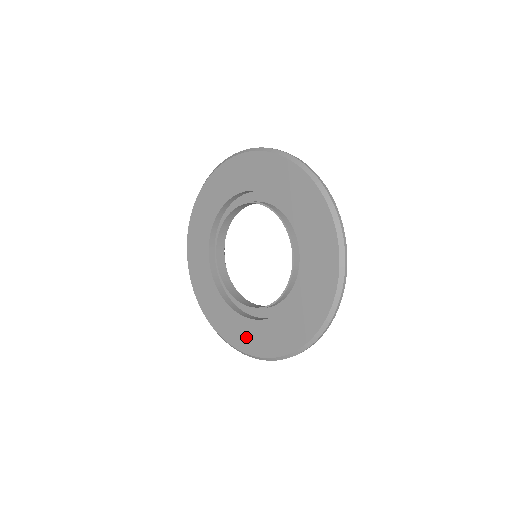
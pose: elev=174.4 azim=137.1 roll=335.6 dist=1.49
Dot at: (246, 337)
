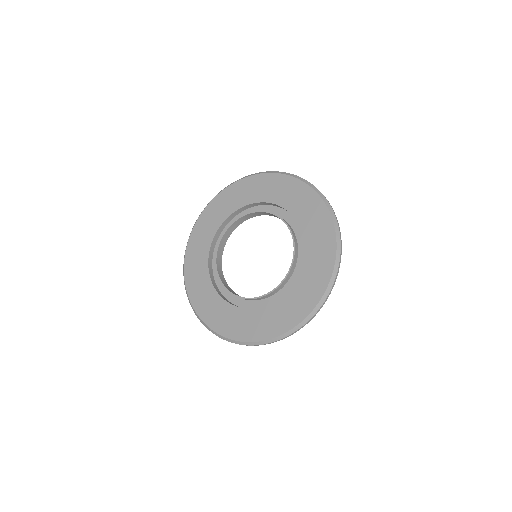
Dot at: (220, 318)
